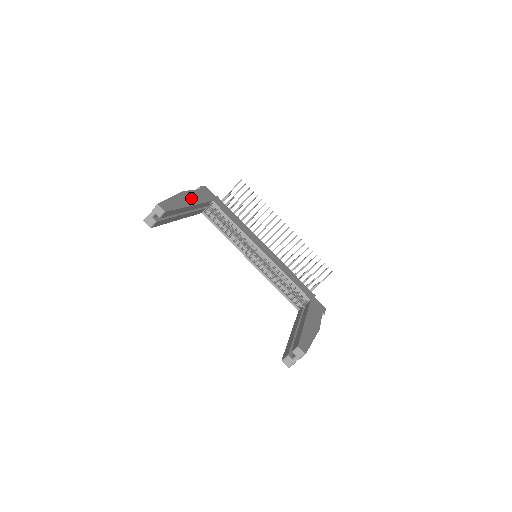
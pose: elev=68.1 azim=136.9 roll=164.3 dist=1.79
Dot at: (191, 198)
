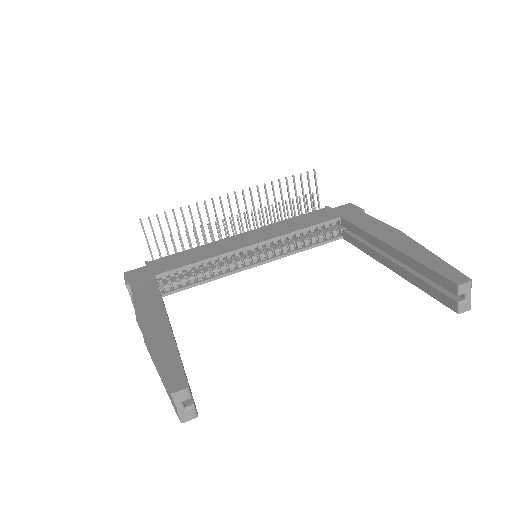
Dot at: (151, 313)
